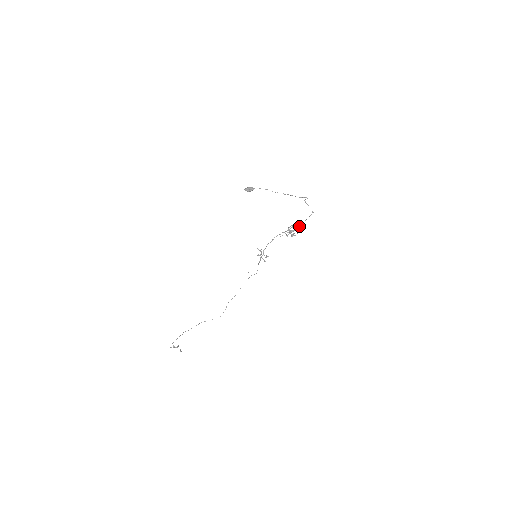
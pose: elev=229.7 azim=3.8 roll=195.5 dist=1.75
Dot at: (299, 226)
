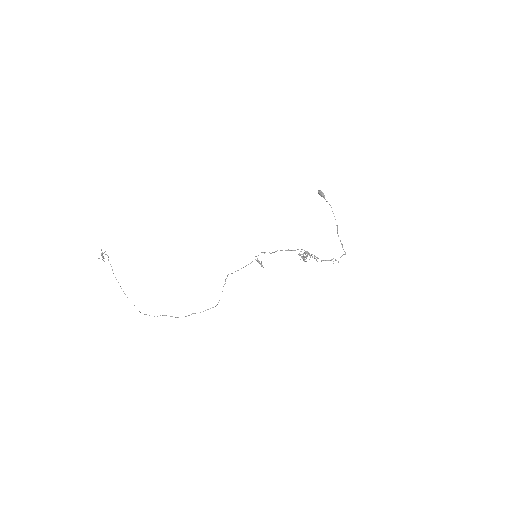
Dot at: (317, 257)
